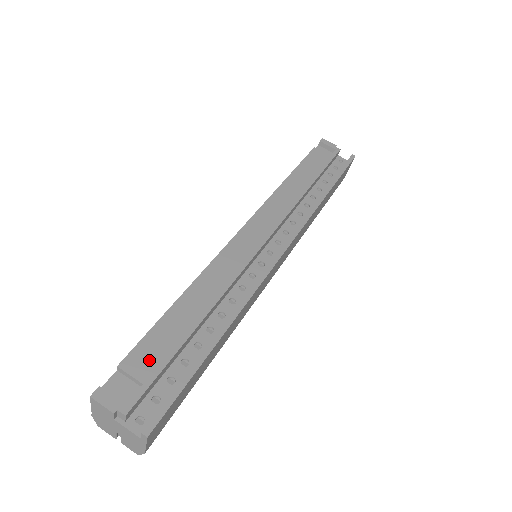
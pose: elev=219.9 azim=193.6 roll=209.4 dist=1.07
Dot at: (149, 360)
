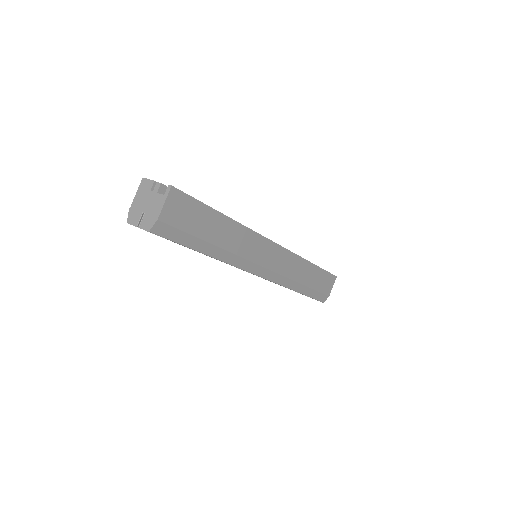
Dot at: occluded
